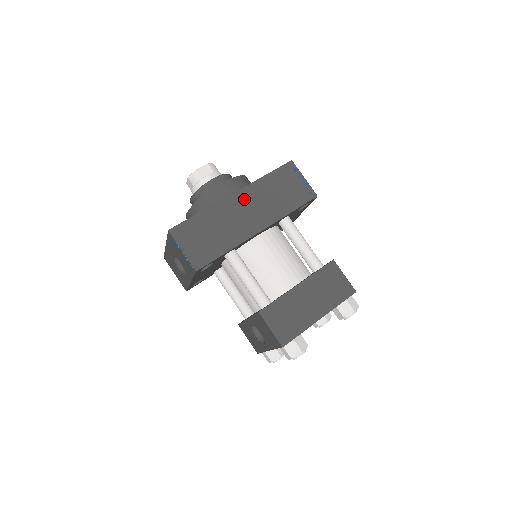
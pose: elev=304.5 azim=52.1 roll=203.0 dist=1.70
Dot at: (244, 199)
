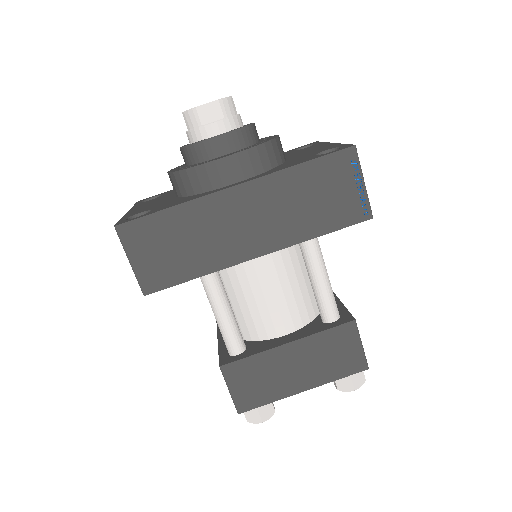
Dot at: (249, 199)
